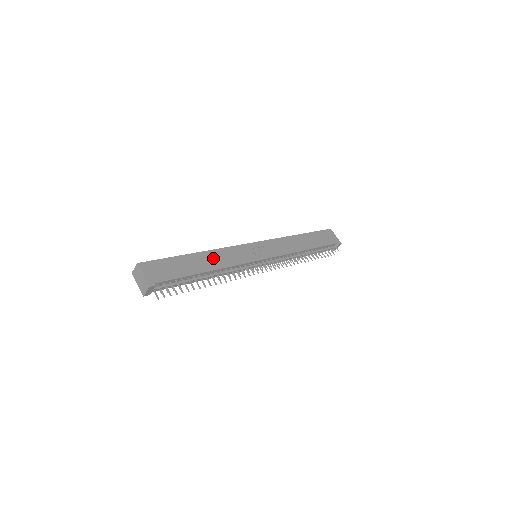
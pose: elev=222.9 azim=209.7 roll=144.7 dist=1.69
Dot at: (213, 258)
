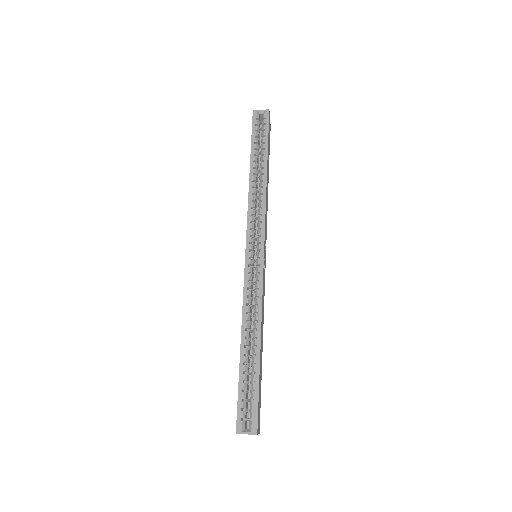
Dot at: (262, 328)
